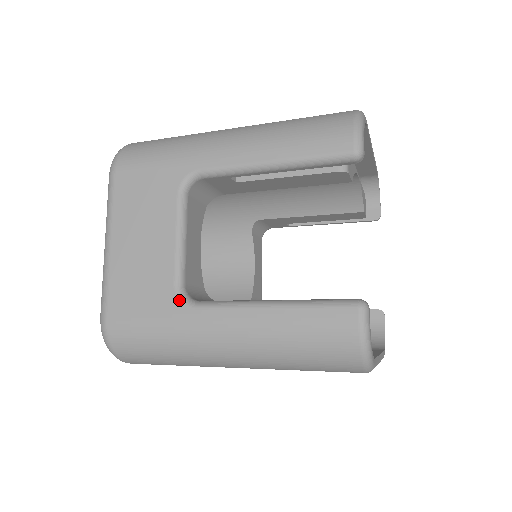
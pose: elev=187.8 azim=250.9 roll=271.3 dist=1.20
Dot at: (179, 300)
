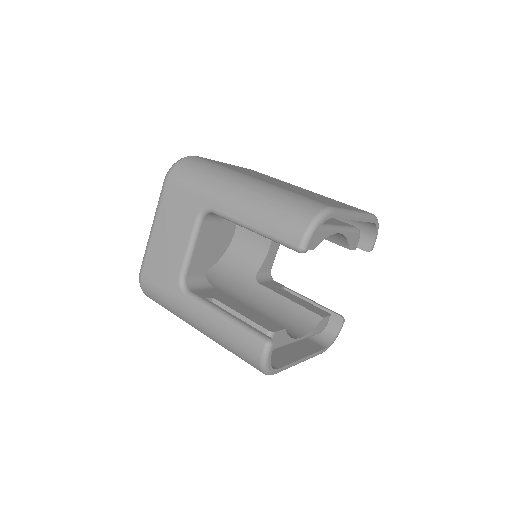
Dot at: (179, 286)
